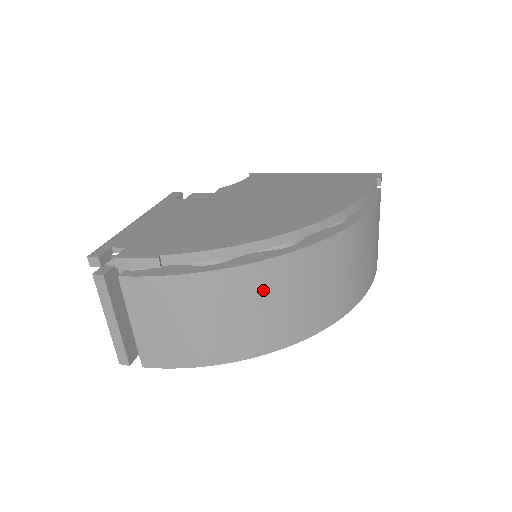
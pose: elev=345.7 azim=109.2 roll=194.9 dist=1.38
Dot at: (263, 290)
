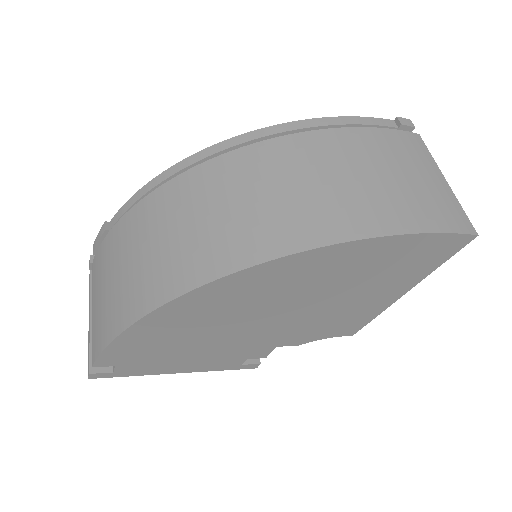
Dot at: (170, 211)
